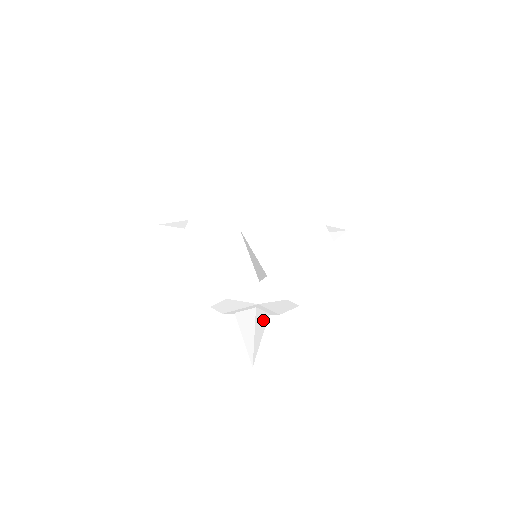
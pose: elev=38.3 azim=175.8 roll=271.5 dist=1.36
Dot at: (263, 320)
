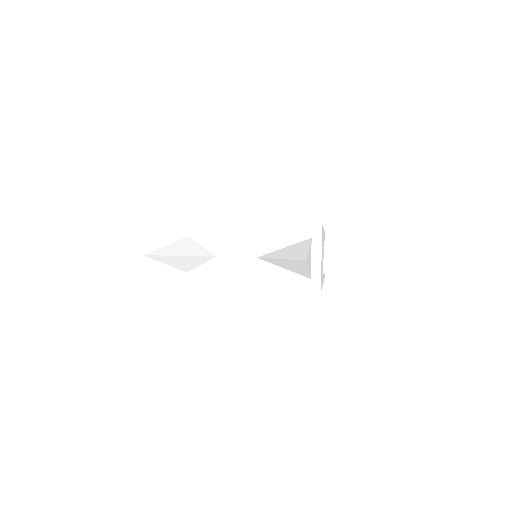
Dot at: (248, 316)
